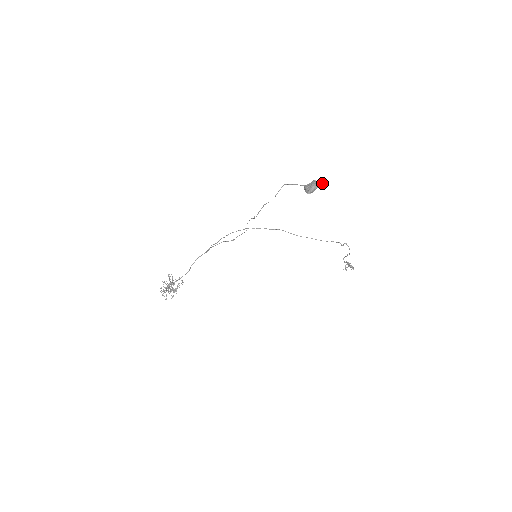
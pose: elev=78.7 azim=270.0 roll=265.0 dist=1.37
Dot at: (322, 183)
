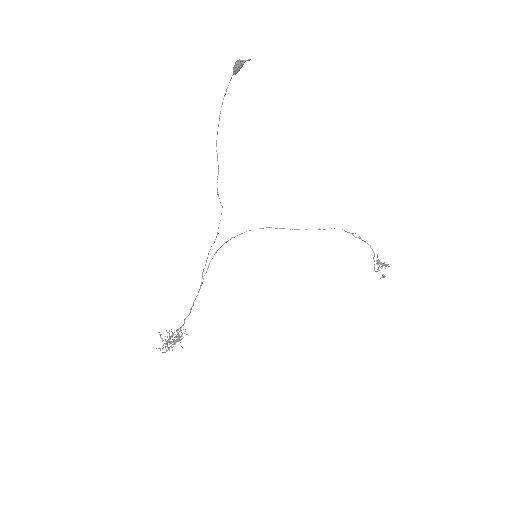
Dot at: occluded
